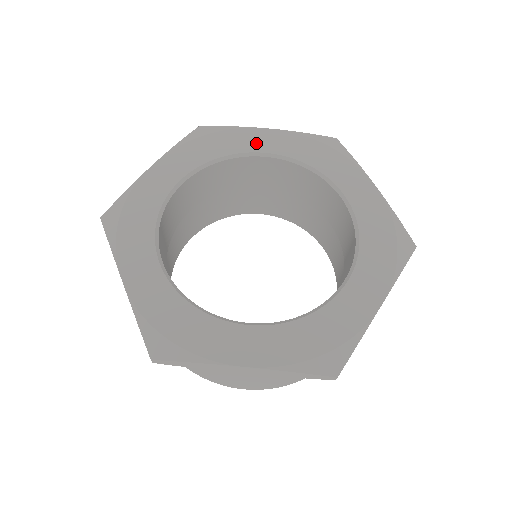
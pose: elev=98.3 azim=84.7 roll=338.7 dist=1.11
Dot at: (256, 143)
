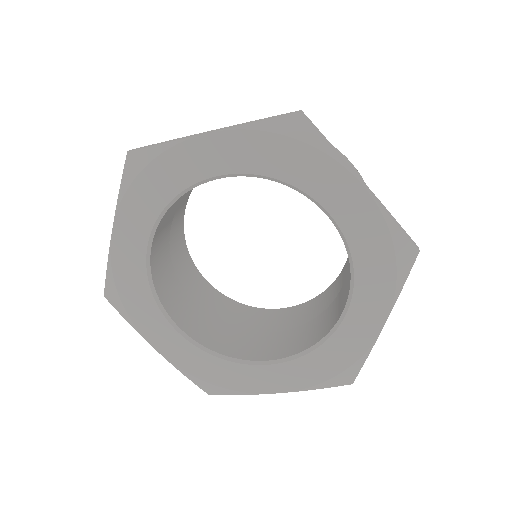
Dot at: (331, 194)
